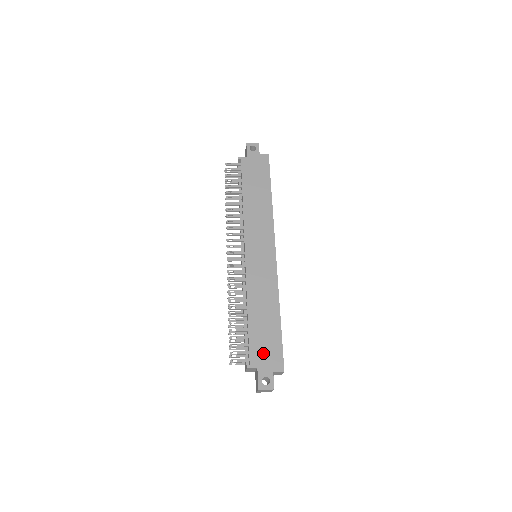
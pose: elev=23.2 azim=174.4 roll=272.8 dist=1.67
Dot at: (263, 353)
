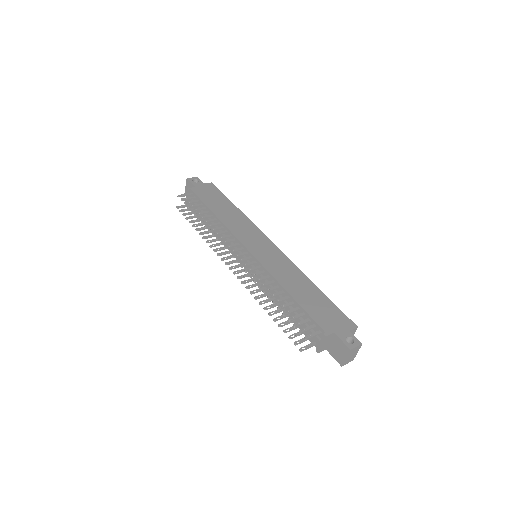
Dot at: (328, 319)
